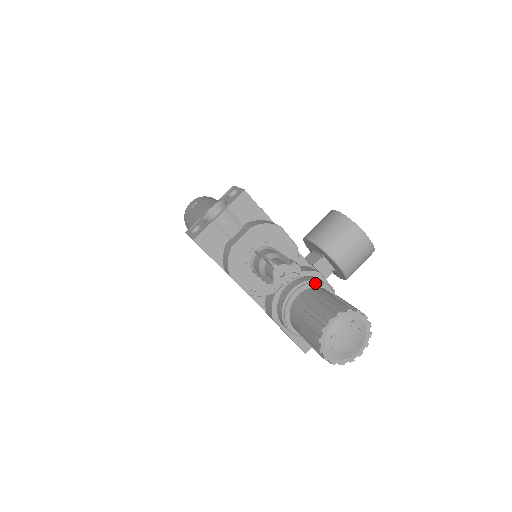
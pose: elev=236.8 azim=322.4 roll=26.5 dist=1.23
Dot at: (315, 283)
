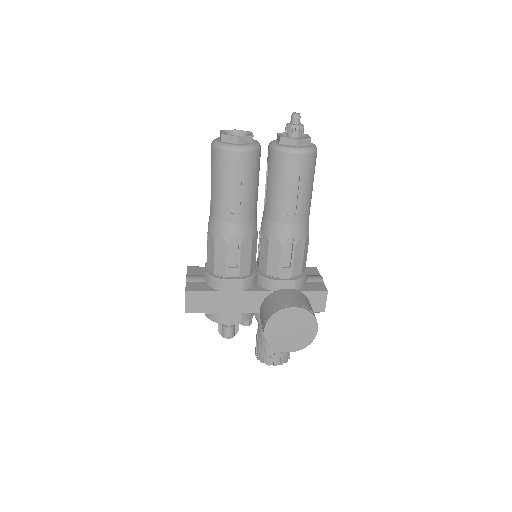
Dot at: occluded
